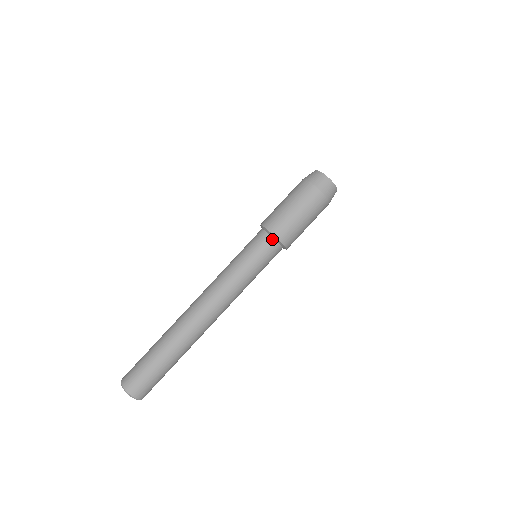
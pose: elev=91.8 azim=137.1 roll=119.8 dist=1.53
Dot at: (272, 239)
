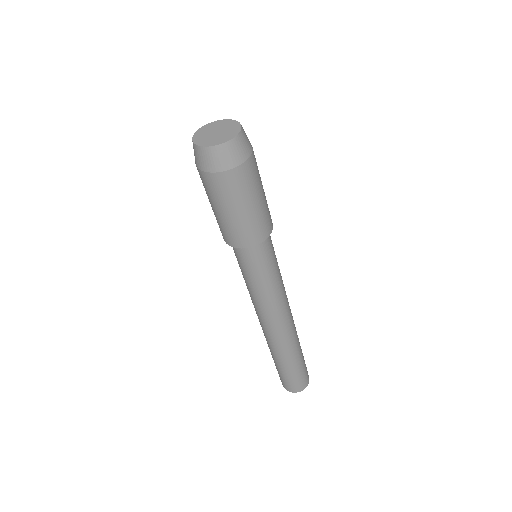
Dot at: occluded
